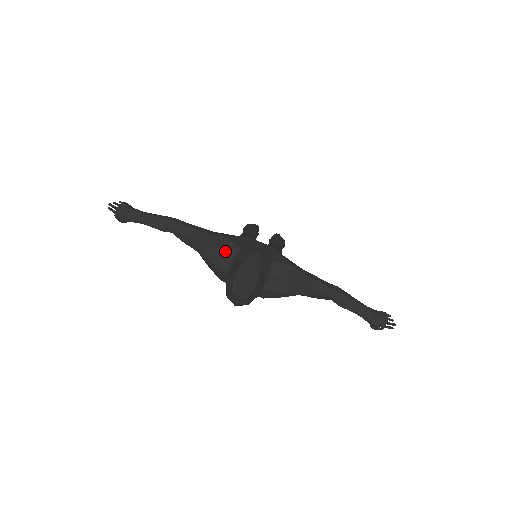
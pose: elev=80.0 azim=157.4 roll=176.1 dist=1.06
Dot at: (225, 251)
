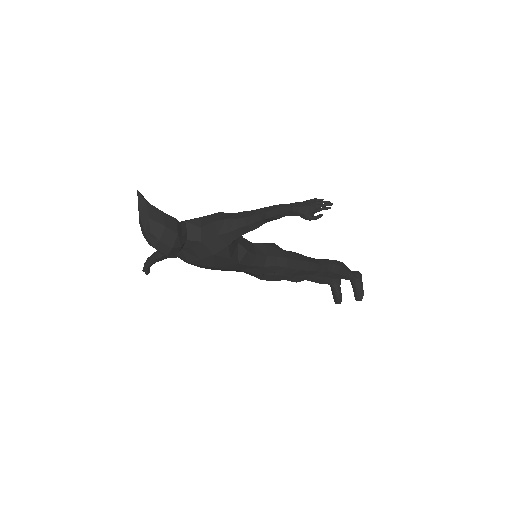
Dot at: occluded
